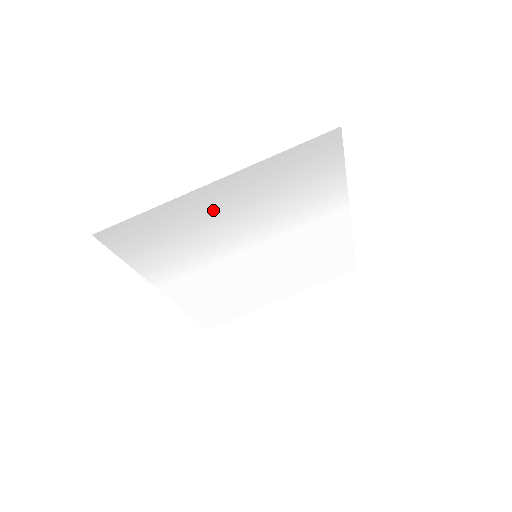
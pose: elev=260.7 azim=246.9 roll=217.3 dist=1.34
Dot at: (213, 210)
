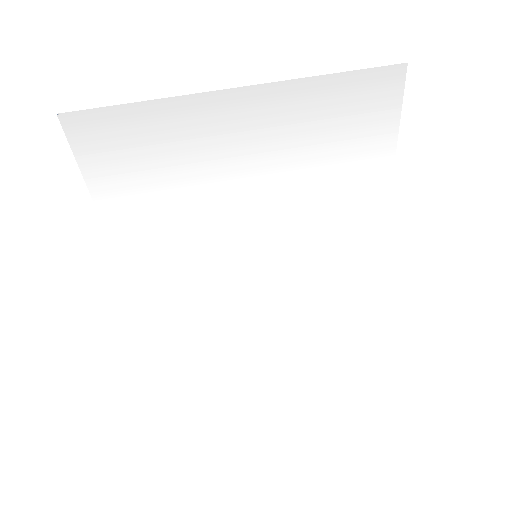
Dot at: (221, 142)
